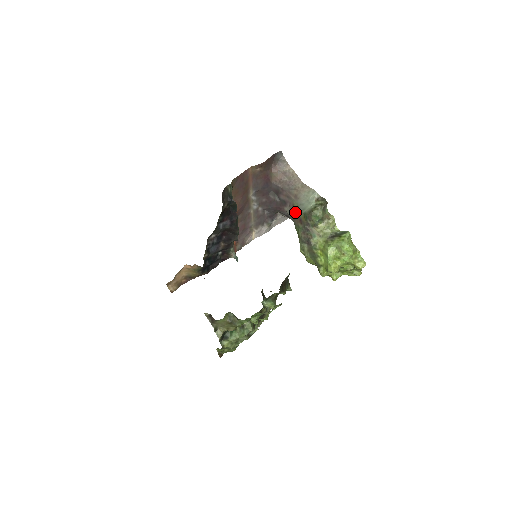
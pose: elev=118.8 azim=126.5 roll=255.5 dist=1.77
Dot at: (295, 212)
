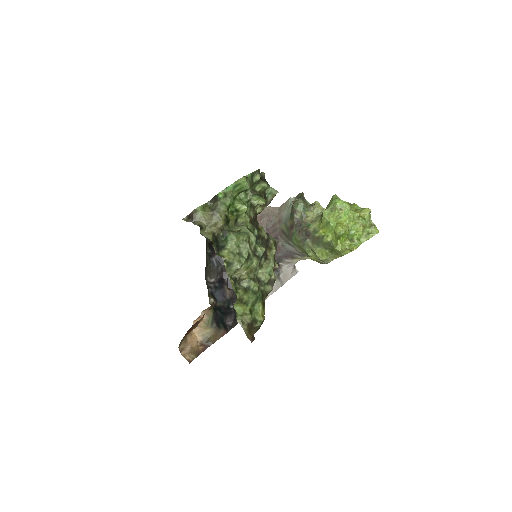
Dot at: (285, 232)
